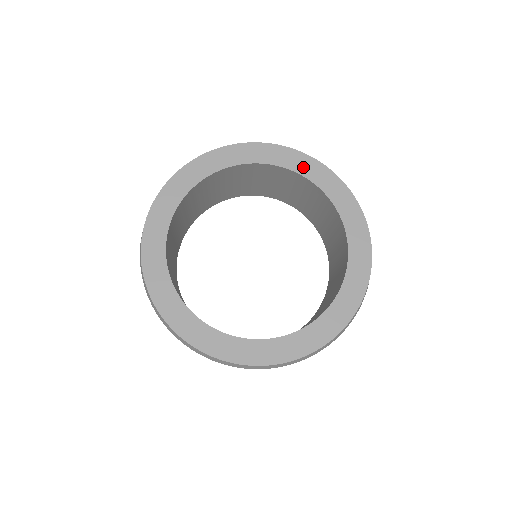
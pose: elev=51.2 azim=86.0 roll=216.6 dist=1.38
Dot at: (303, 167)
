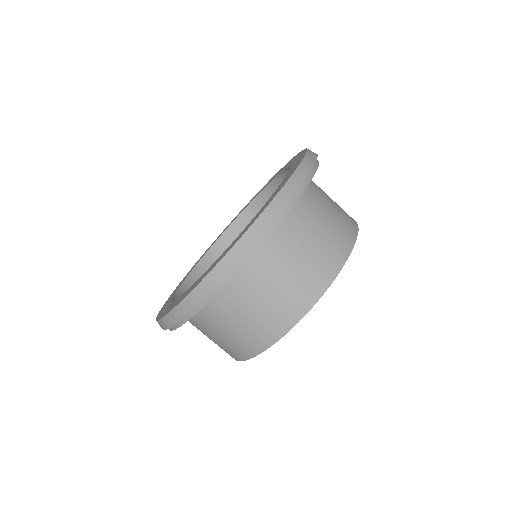
Dot at: occluded
